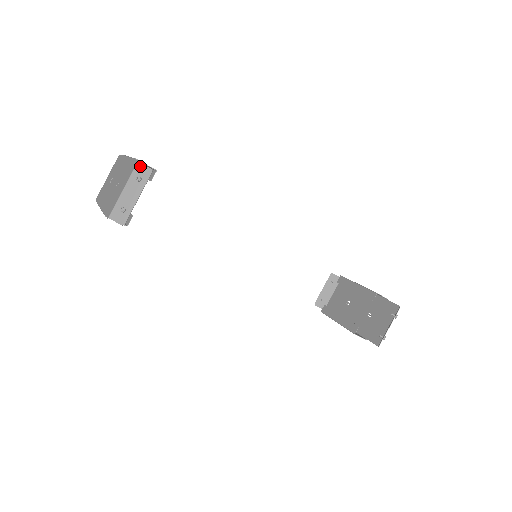
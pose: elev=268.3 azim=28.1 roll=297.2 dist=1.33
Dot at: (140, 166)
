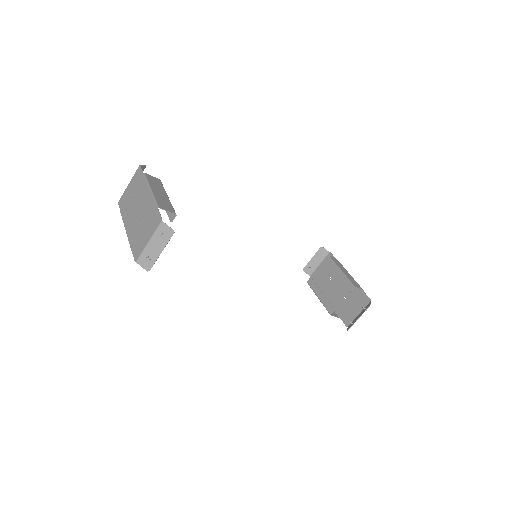
Dot at: (164, 225)
